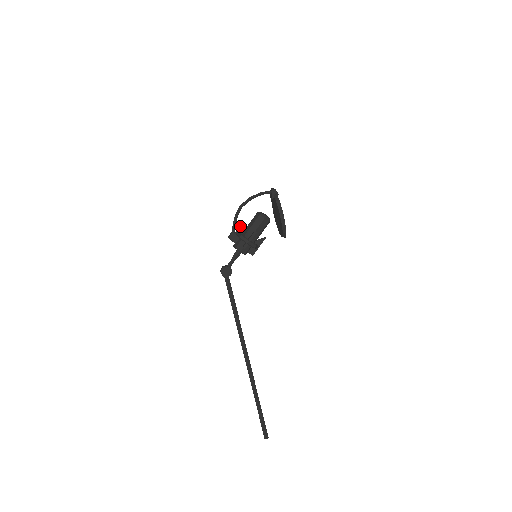
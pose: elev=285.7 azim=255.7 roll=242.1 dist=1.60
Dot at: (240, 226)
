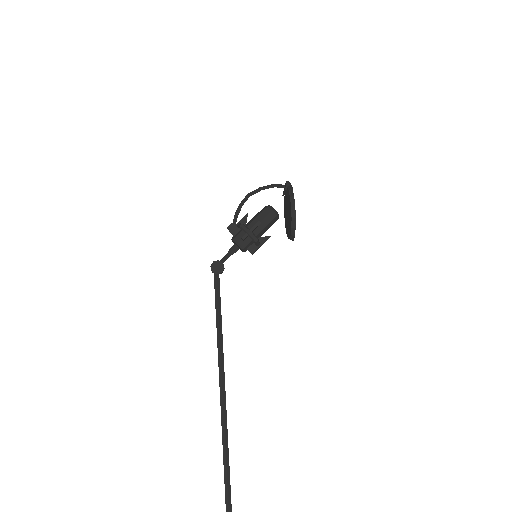
Dot at: (243, 217)
